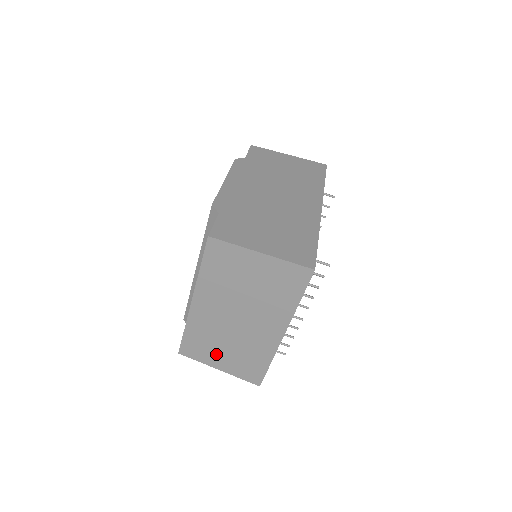
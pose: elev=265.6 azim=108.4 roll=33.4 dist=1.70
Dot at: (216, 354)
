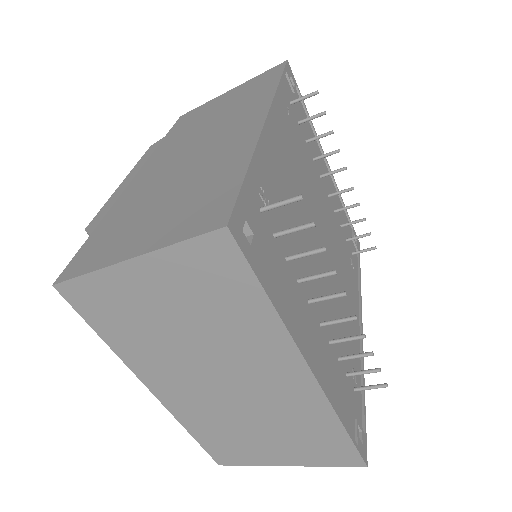
Dot at: (259, 446)
